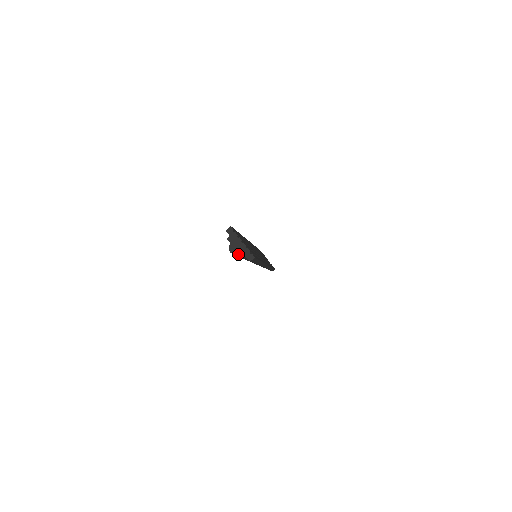
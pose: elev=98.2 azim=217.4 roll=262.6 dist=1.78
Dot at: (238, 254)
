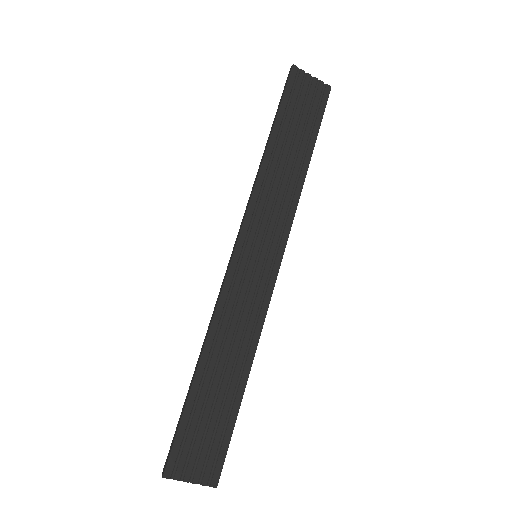
Dot at: occluded
